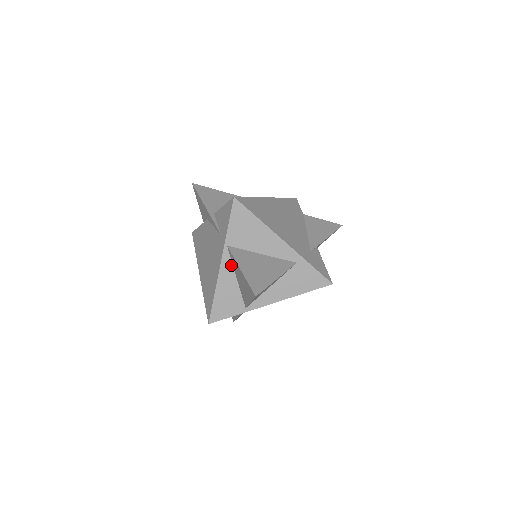
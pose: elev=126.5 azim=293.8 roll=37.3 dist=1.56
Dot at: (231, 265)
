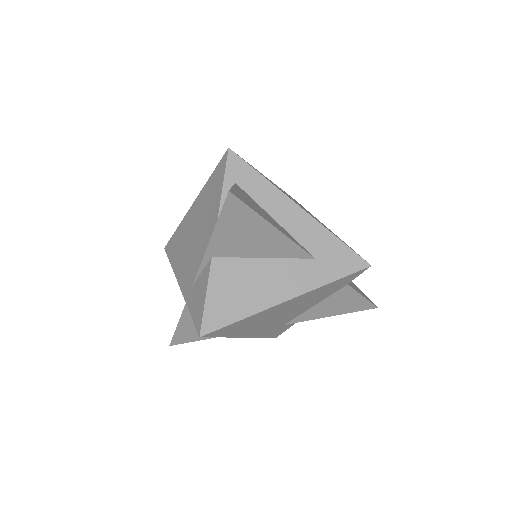
Dot at: occluded
